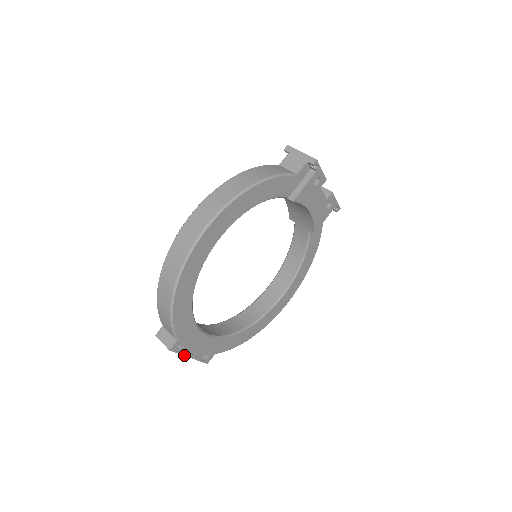
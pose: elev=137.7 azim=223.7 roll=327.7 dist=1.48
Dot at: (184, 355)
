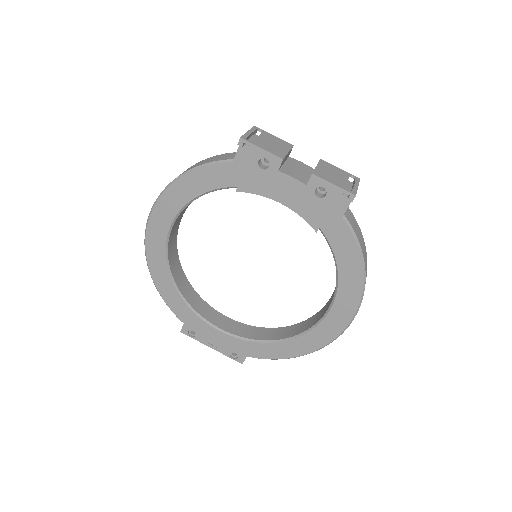
Dot at: (202, 343)
